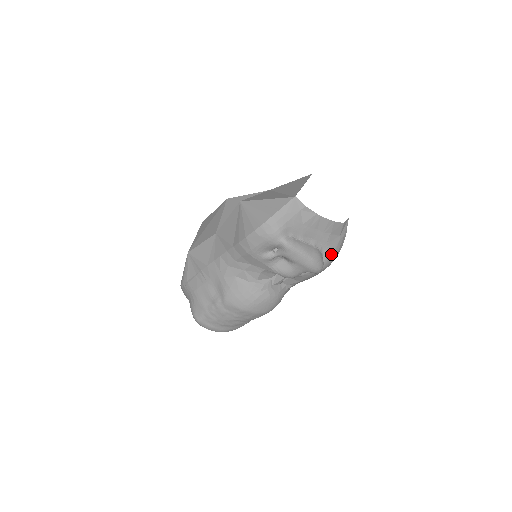
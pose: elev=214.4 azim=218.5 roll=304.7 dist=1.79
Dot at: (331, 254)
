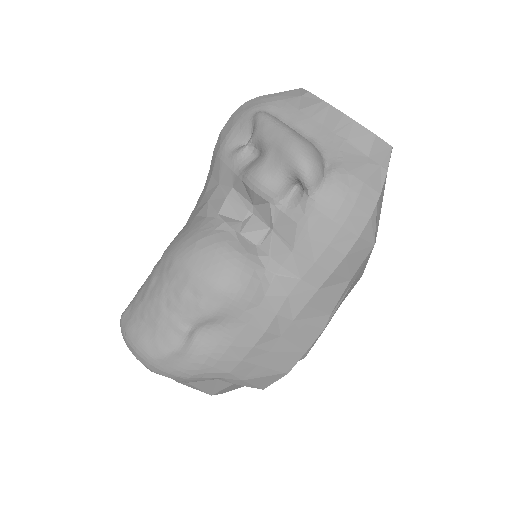
Dot at: (344, 173)
